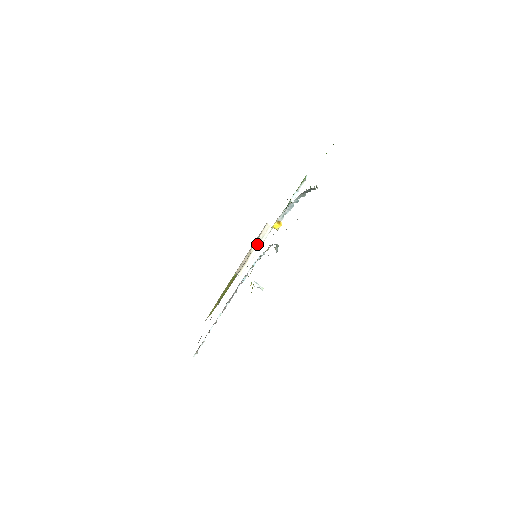
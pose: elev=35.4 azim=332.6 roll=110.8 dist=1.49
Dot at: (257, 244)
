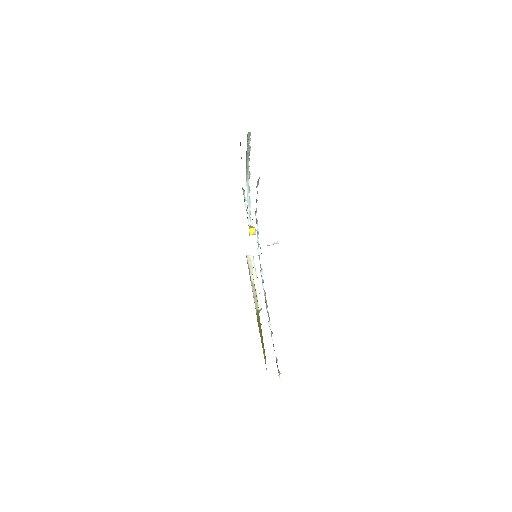
Dot at: (252, 275)
